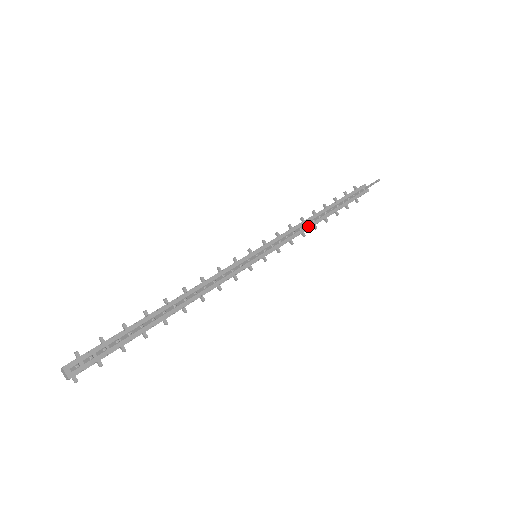
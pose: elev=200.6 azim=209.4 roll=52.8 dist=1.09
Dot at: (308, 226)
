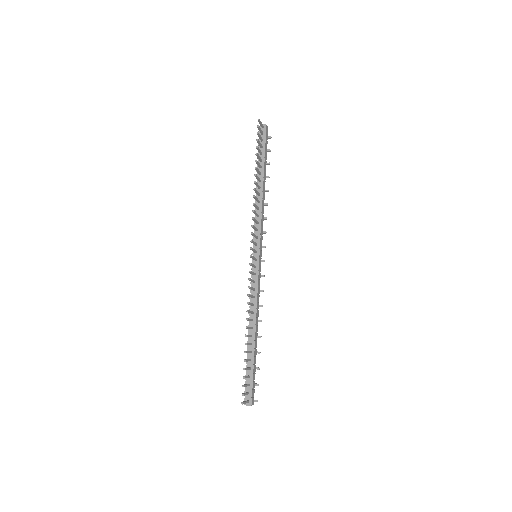
Dot at: (260, 201)
